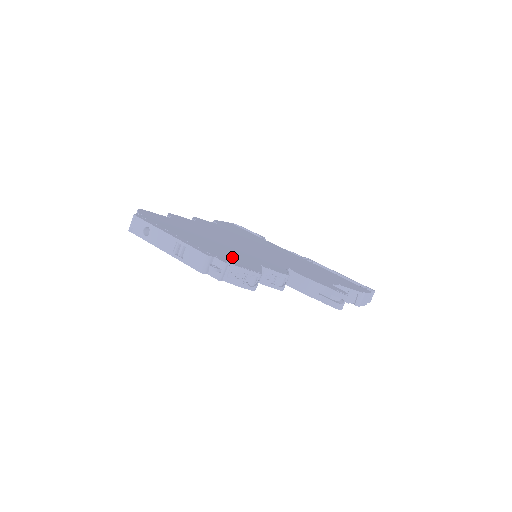
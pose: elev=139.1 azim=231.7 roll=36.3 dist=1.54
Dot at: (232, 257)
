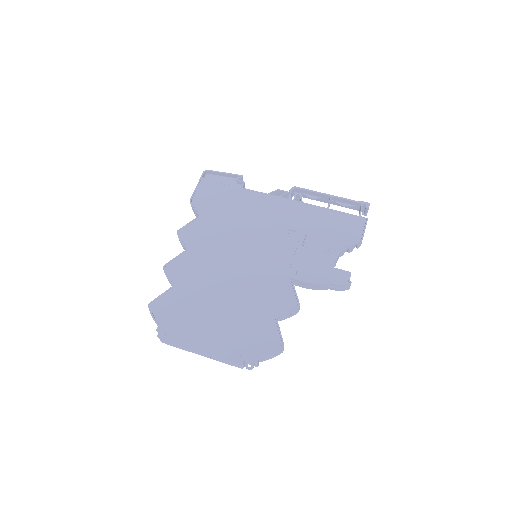
Dot at: (253, 334)
